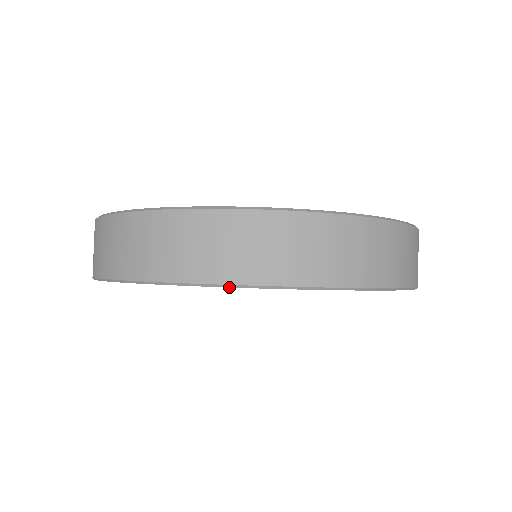
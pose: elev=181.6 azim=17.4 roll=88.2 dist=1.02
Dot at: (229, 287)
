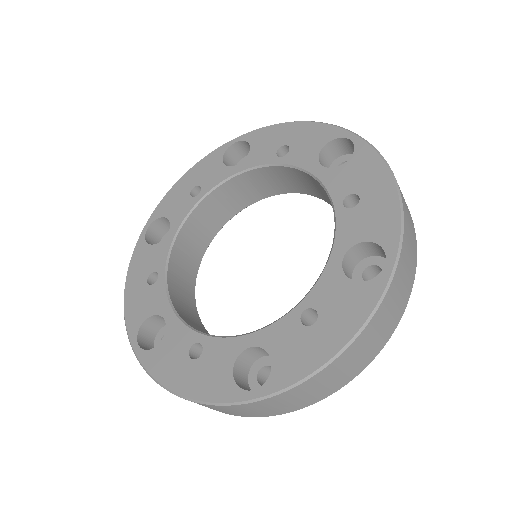
Dot at: (375, 356)
